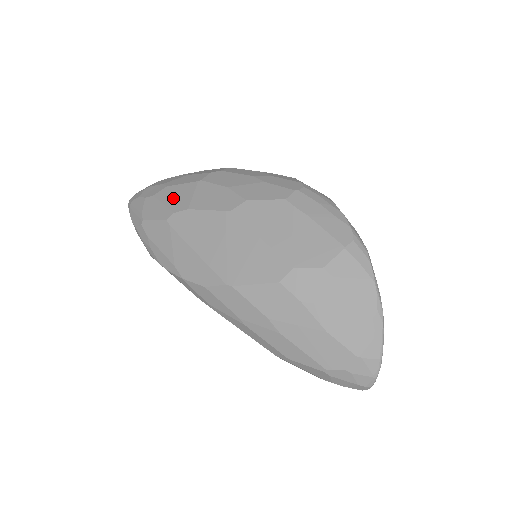
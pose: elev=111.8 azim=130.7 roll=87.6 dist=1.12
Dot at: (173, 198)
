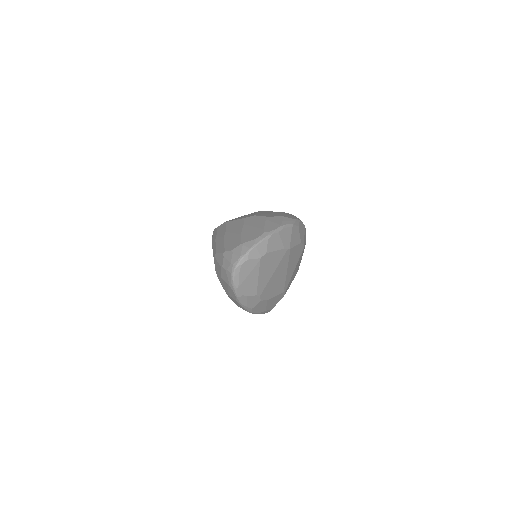
Dot at: occluded
